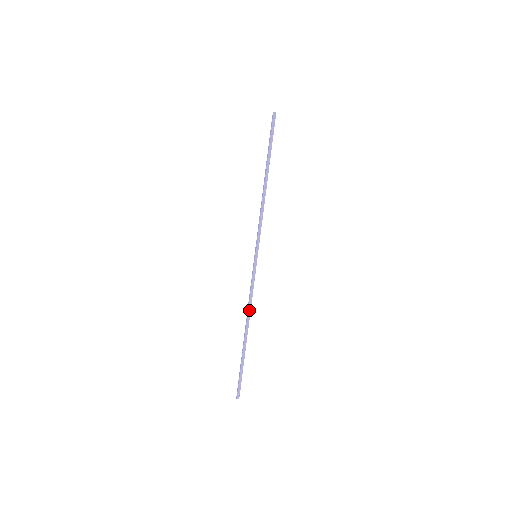
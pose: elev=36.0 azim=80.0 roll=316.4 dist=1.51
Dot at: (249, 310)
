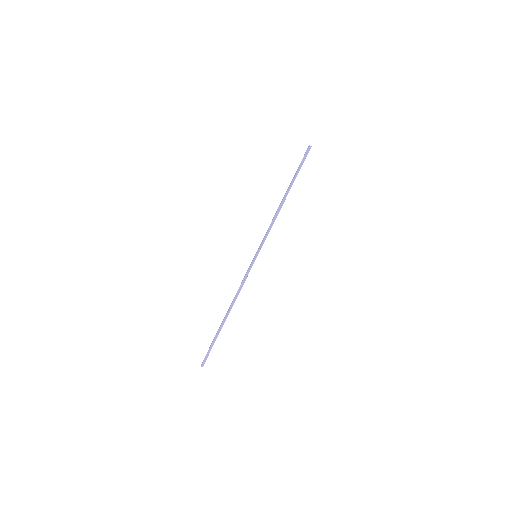
Dot at: (235, 298)
